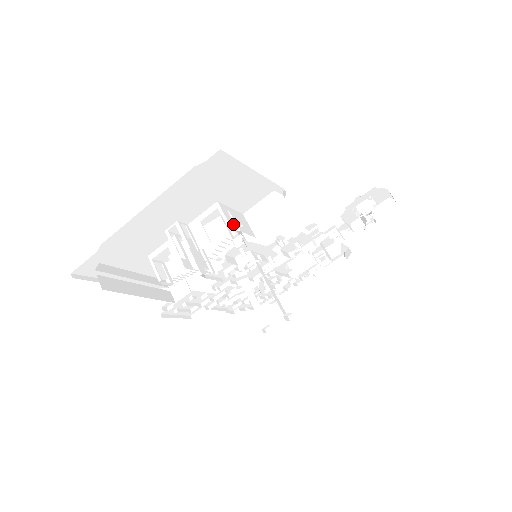
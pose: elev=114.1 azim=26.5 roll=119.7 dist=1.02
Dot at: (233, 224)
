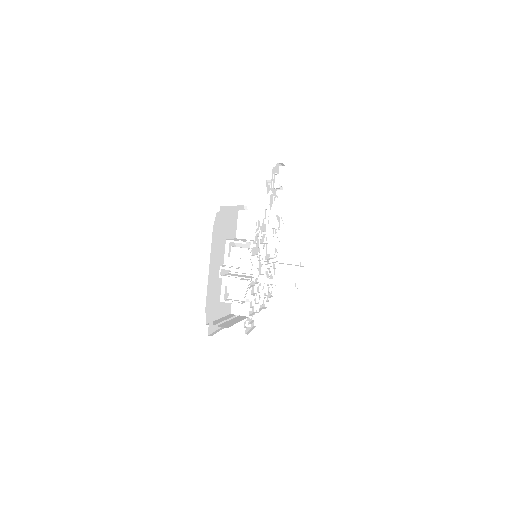
Dot at: (244, 241)
